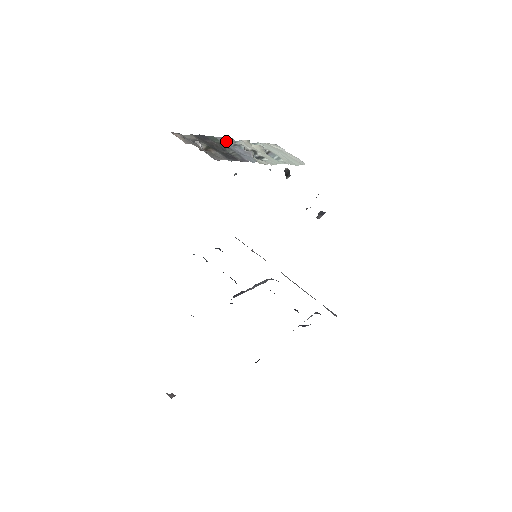
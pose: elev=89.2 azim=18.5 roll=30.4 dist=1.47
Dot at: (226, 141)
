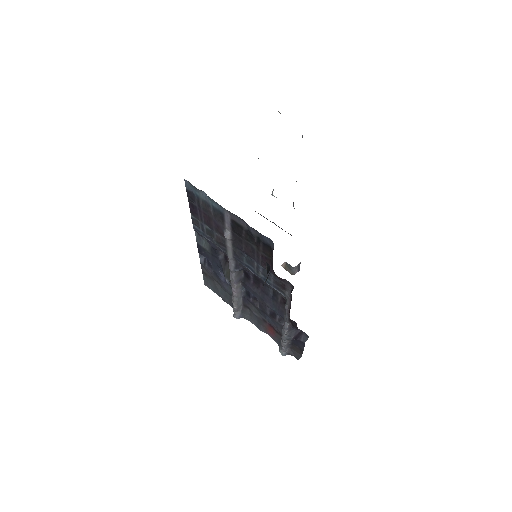
Dot at: occluded
